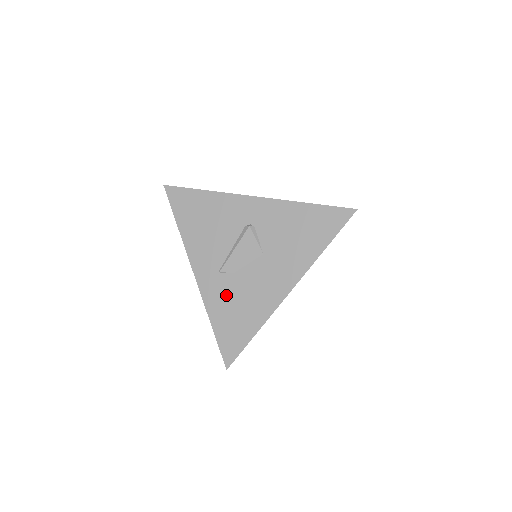
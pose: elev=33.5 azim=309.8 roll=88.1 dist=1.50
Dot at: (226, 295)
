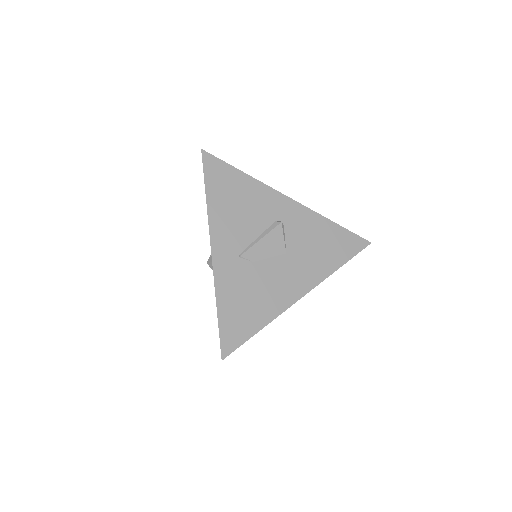
Dot at: (241, 281)
